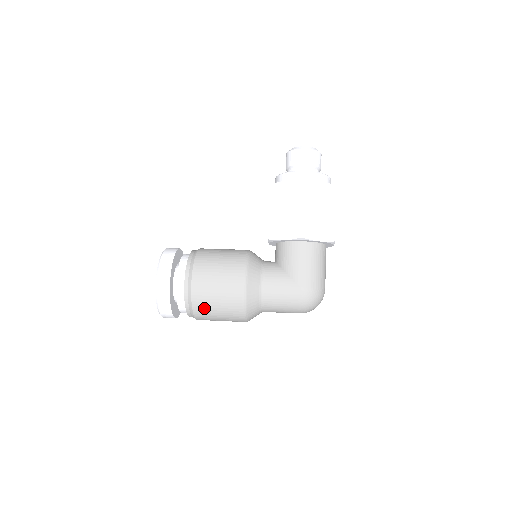
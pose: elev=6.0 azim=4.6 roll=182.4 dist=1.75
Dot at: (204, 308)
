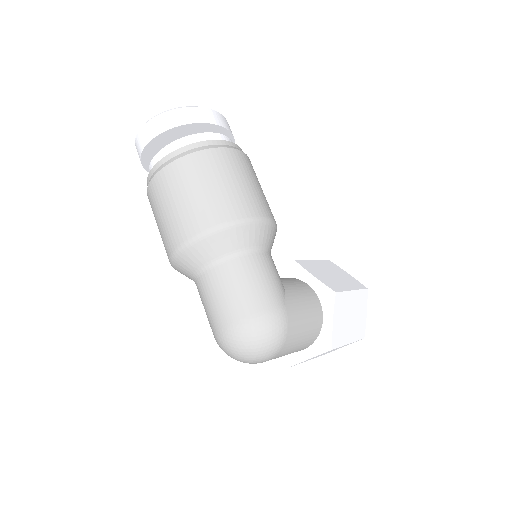
Dot at: (210, 166)
